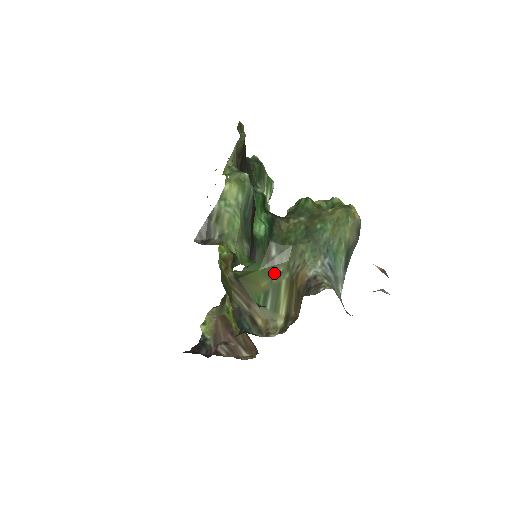
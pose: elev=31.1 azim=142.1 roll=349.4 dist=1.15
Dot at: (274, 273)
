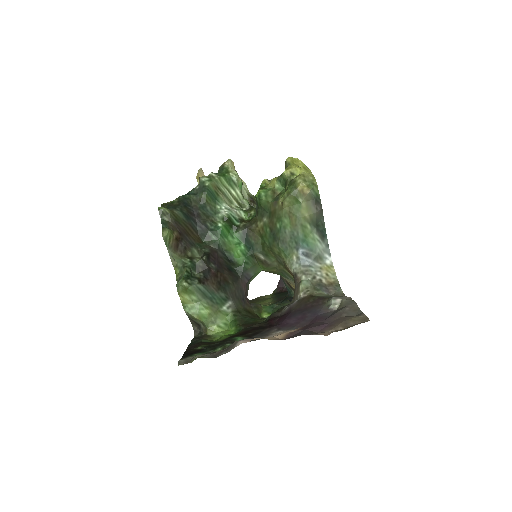
Dot at: (274, 266)
